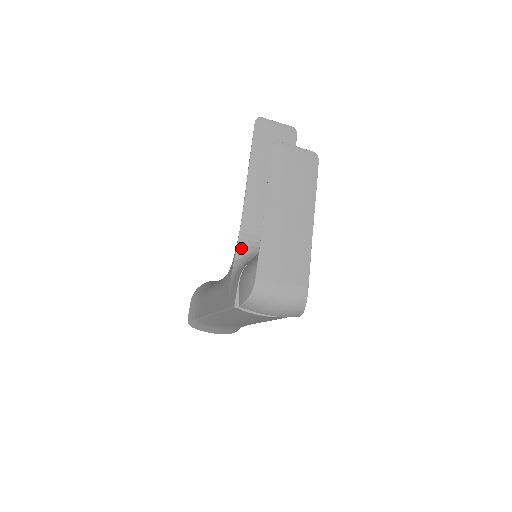
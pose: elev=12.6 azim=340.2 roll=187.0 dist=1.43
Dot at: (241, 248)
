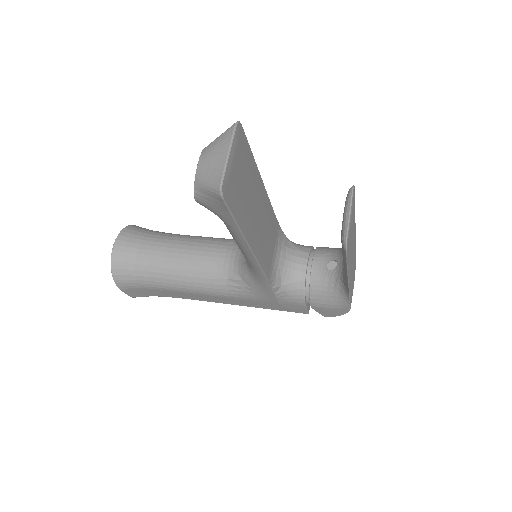
Dot at: (274, 284)
